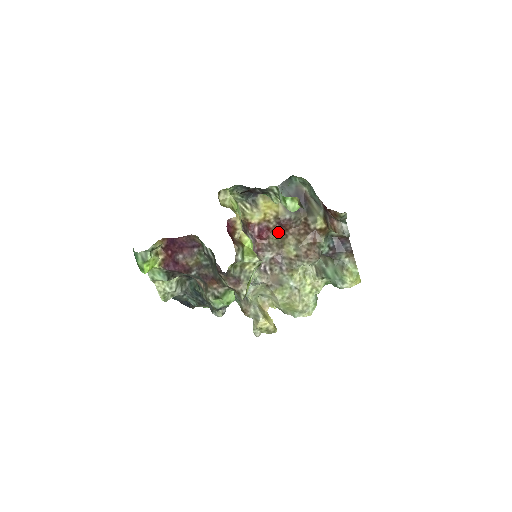
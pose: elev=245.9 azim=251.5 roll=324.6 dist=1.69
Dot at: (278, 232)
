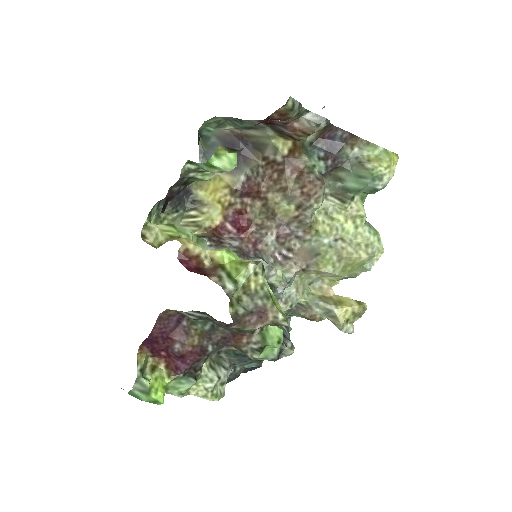
Dot at: (253, 204)
